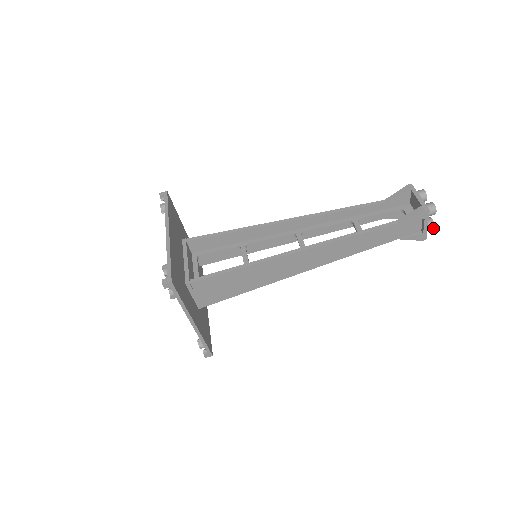
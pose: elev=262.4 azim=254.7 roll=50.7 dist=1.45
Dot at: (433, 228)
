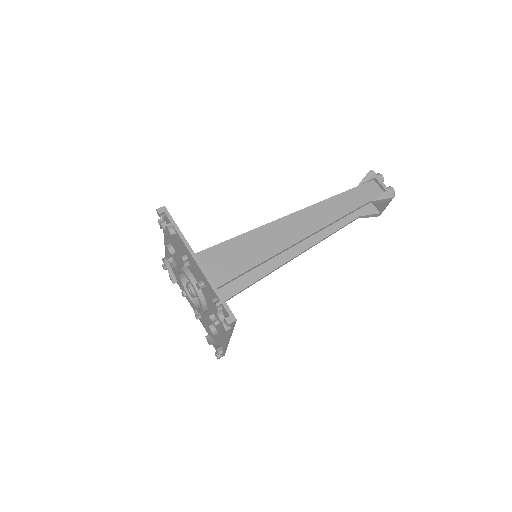
Dot at: (393, 189)
